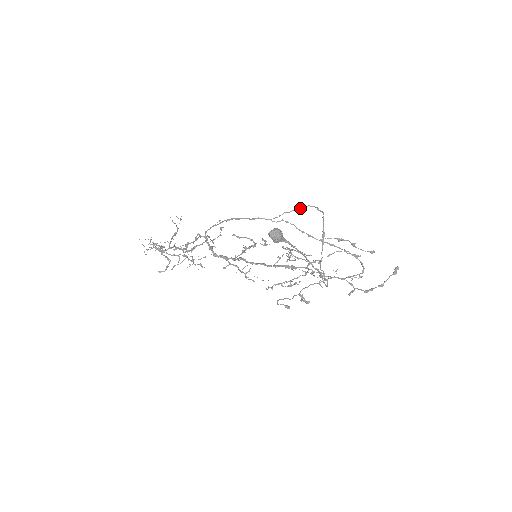
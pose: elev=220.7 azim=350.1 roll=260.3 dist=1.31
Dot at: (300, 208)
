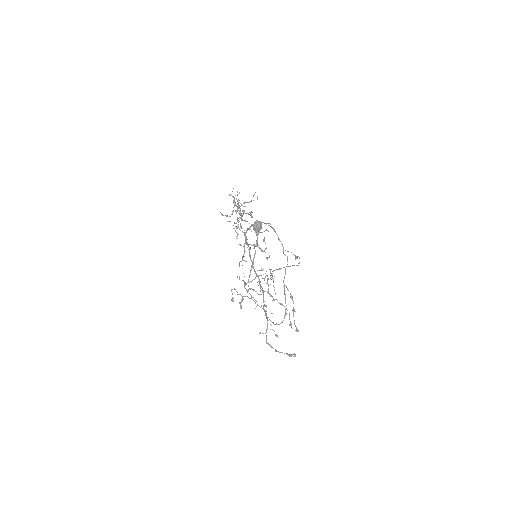
Dot at: occluded
